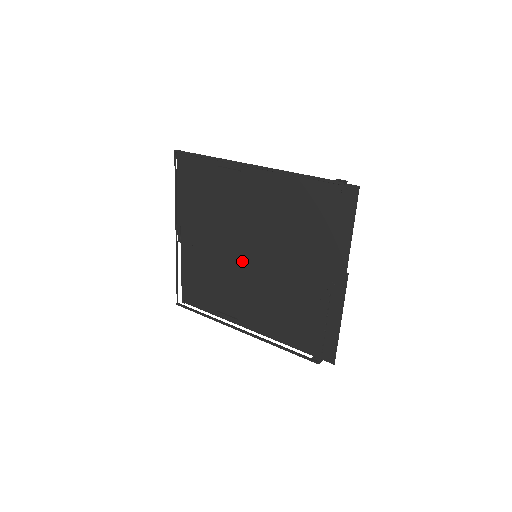
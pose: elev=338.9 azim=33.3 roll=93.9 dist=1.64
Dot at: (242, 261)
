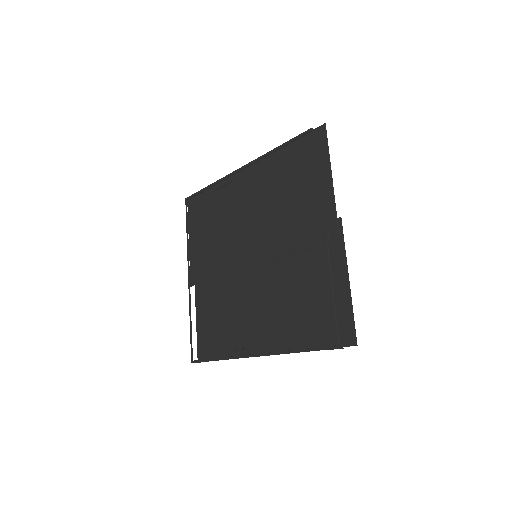
Dot at: (244, 268)
